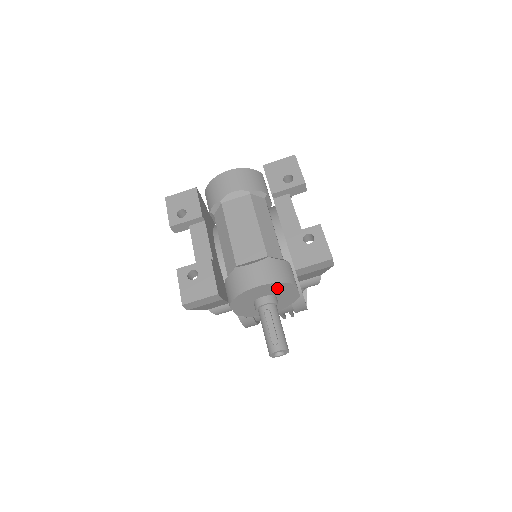
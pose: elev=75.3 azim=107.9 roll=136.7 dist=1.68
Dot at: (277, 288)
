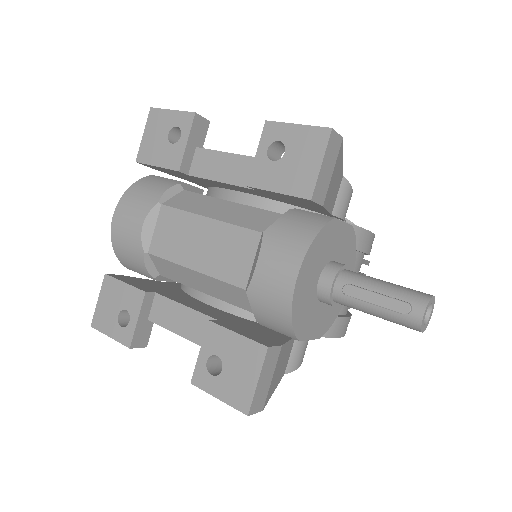
Dot at: (320, 250)
